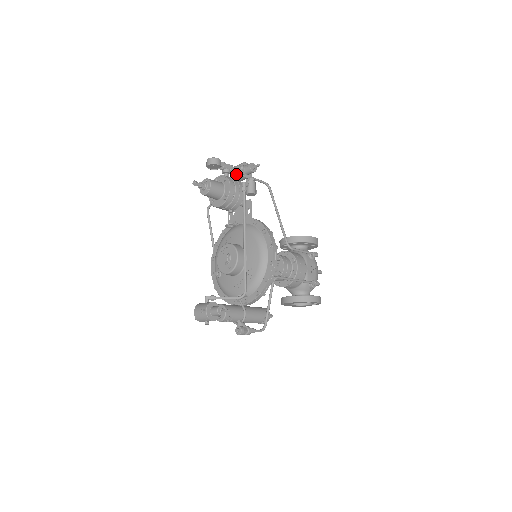
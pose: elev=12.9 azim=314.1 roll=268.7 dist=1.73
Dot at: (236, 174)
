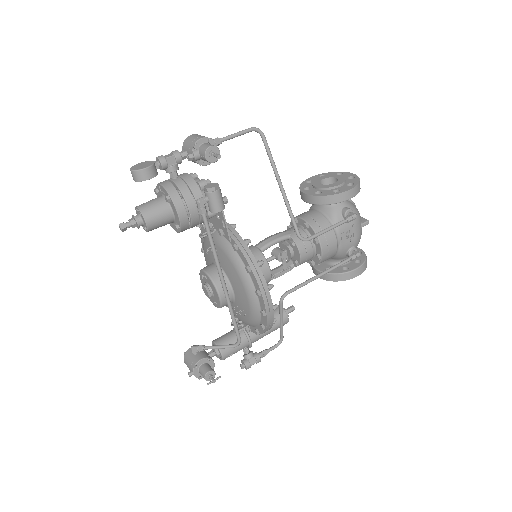
Dot at: occluded
